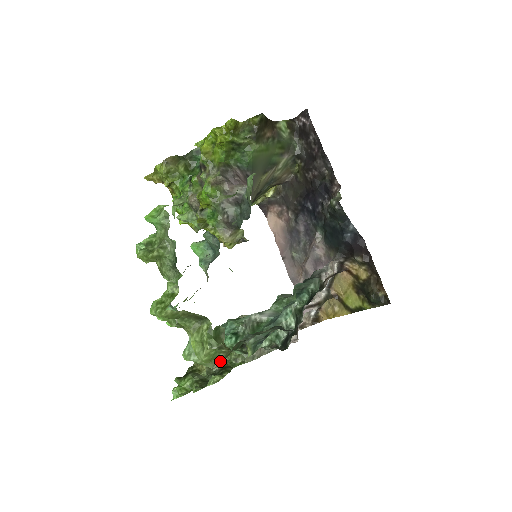
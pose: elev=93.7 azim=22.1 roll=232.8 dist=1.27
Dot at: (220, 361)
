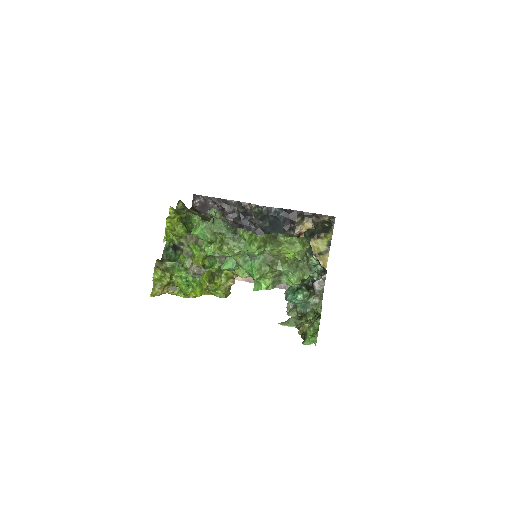
Dot at: (308, 267)
